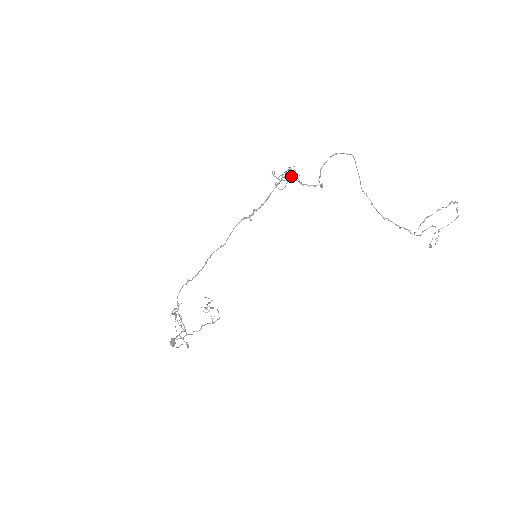
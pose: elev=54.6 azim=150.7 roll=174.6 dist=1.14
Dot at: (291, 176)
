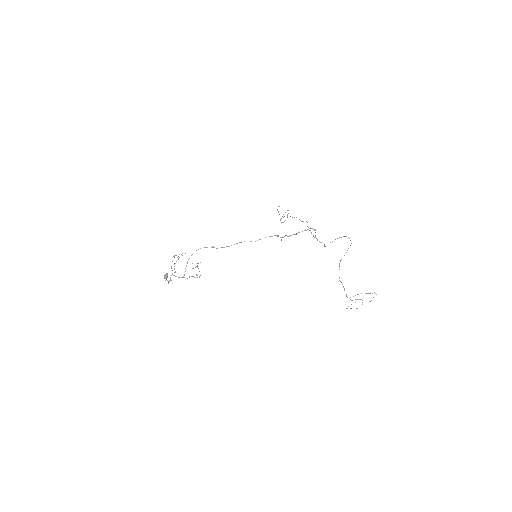
Dot at: (315, 230)
